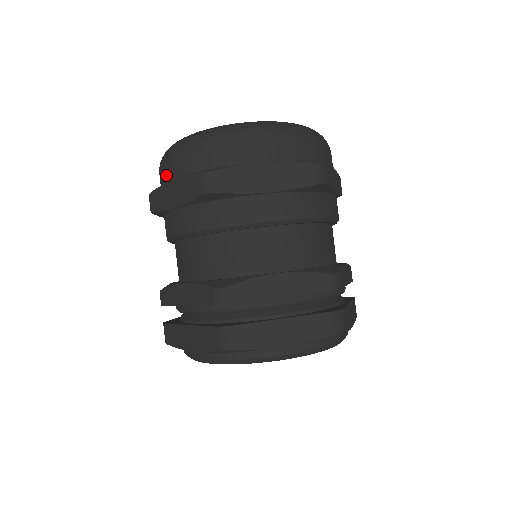
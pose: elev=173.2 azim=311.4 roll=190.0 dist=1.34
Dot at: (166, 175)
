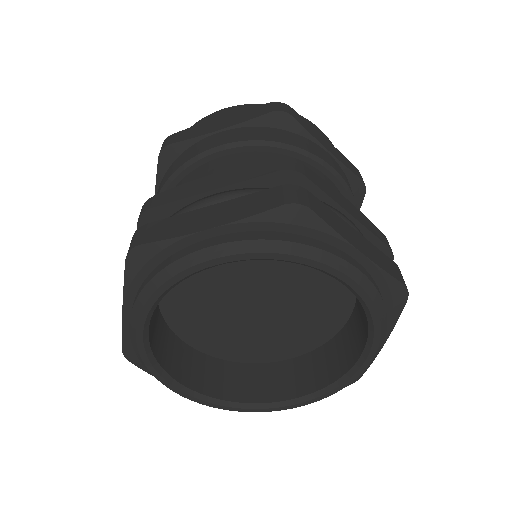
Dot at: occluded
